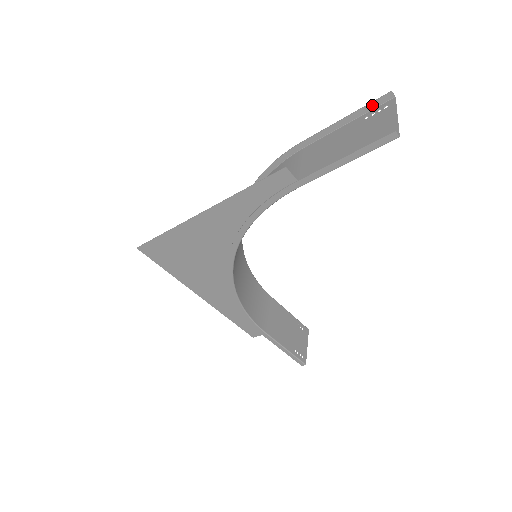
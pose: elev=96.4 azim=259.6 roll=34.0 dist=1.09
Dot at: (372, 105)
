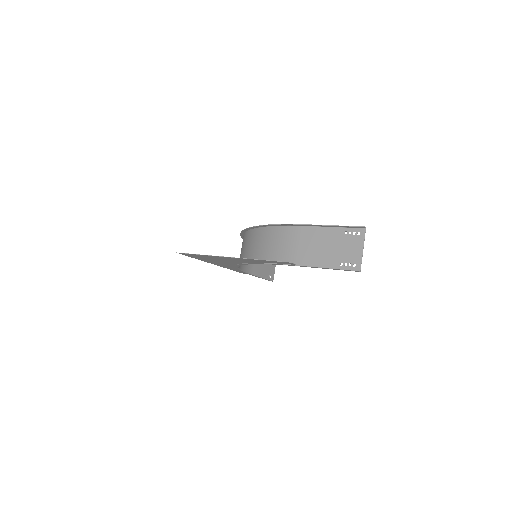
Dot at: (351, 227)
